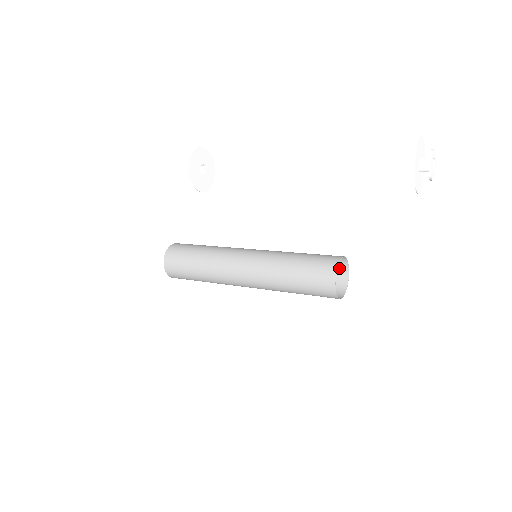
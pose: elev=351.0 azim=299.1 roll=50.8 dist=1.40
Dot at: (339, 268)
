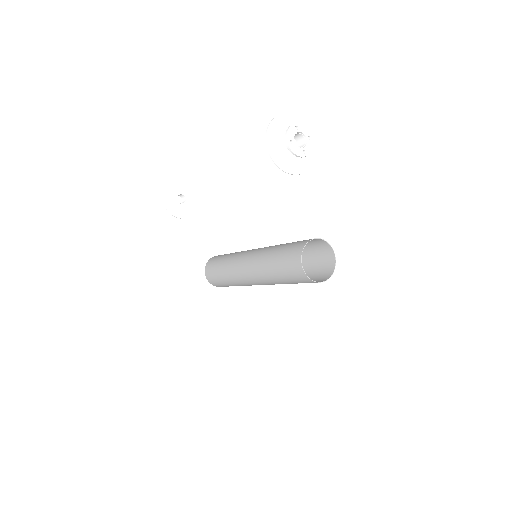
Dot at: (324, 248)
